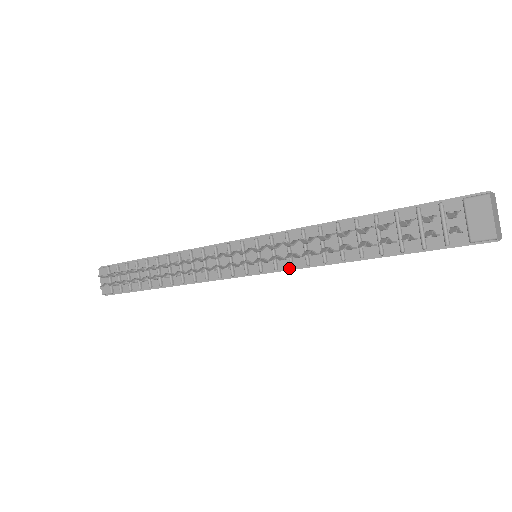
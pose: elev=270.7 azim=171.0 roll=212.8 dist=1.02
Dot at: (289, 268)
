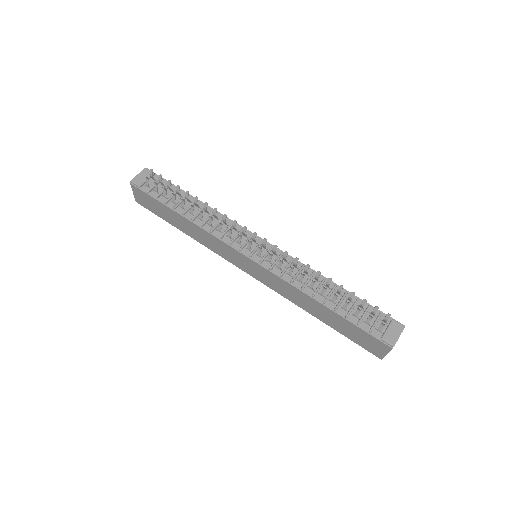
Dot at: (278, 275)
